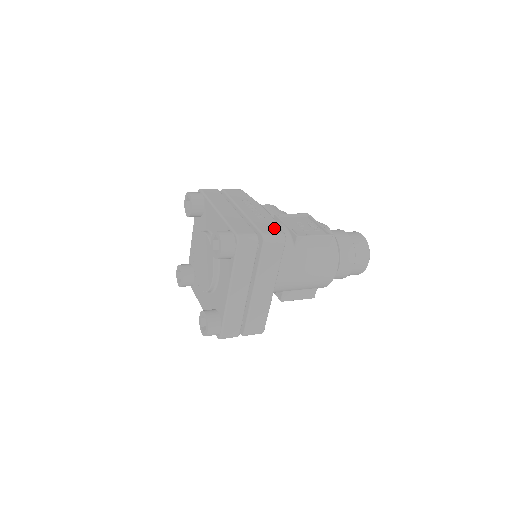
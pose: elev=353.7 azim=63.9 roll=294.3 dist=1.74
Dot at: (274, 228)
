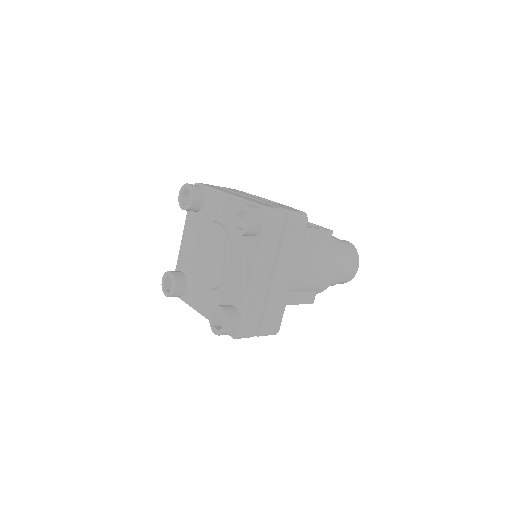
Dot at: (293, 209)
